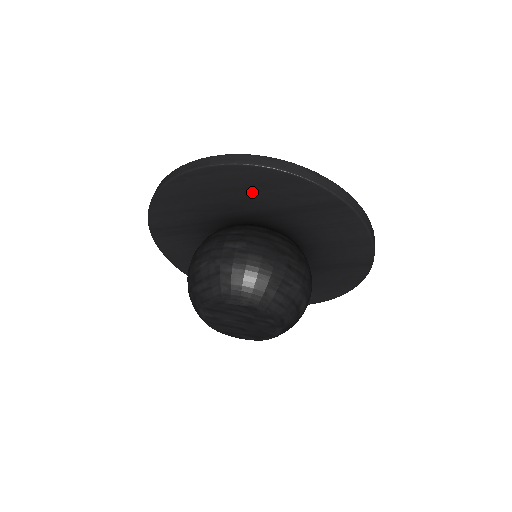
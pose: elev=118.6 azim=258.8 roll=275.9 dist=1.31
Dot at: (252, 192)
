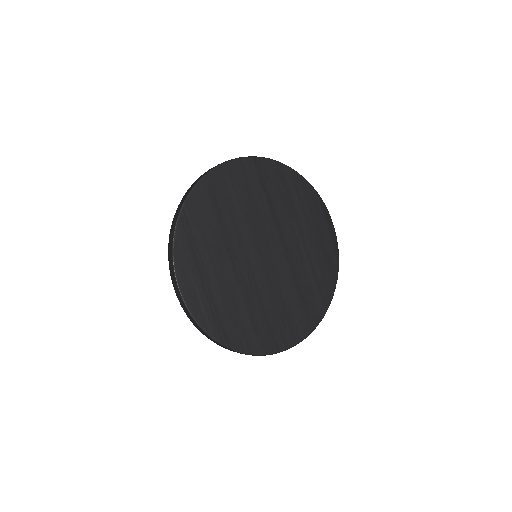
Dot at: occluded
